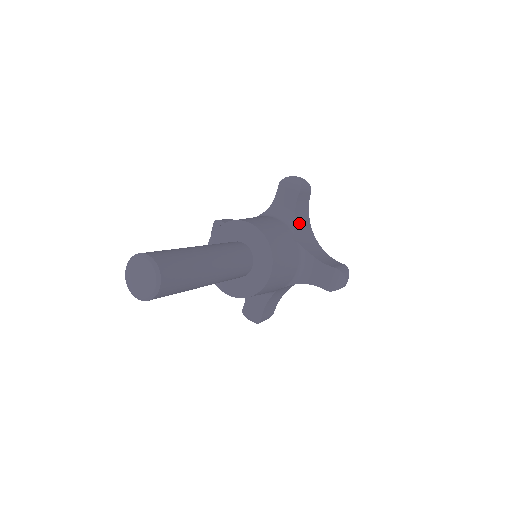
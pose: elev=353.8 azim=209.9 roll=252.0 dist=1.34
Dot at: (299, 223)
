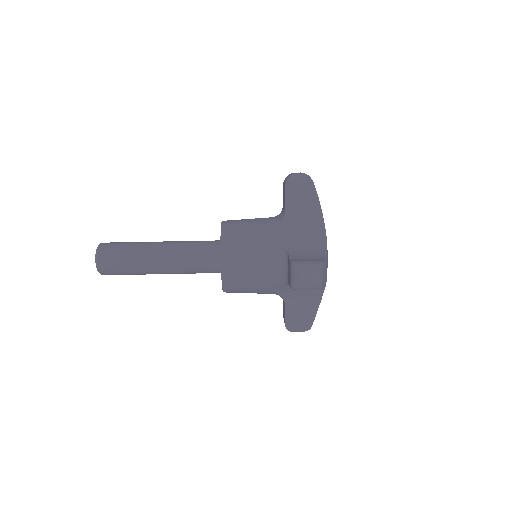
Dot at: occluded
